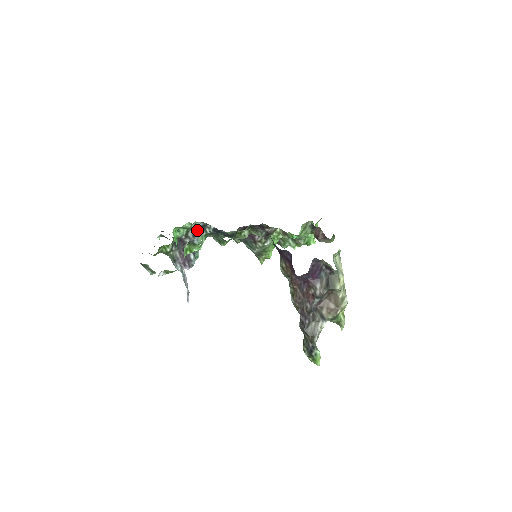
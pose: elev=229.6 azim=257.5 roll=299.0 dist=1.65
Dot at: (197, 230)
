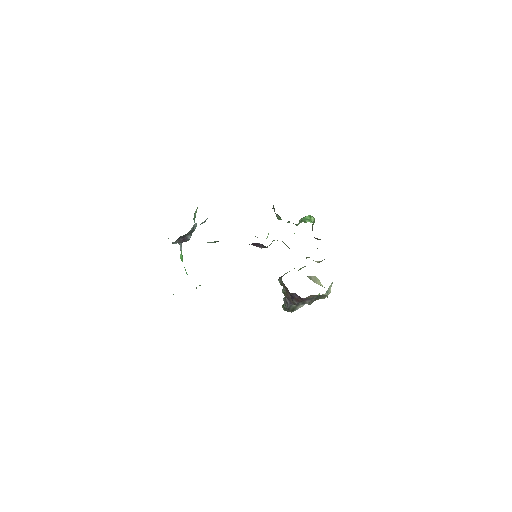
Dot at: occluded
